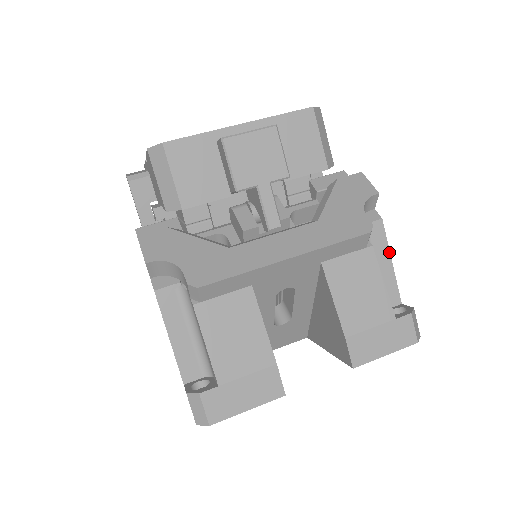
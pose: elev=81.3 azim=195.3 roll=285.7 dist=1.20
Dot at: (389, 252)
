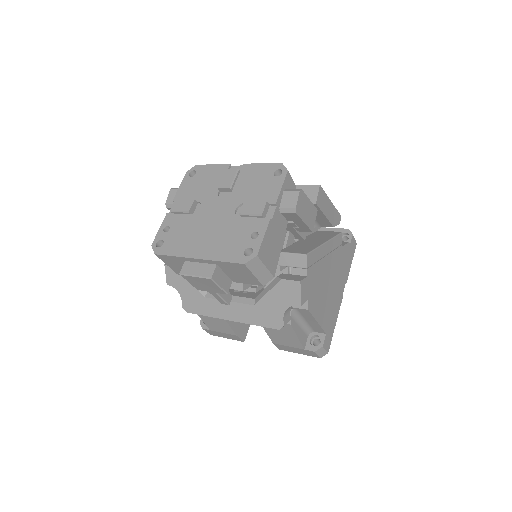
Dot at: (315, 319)
